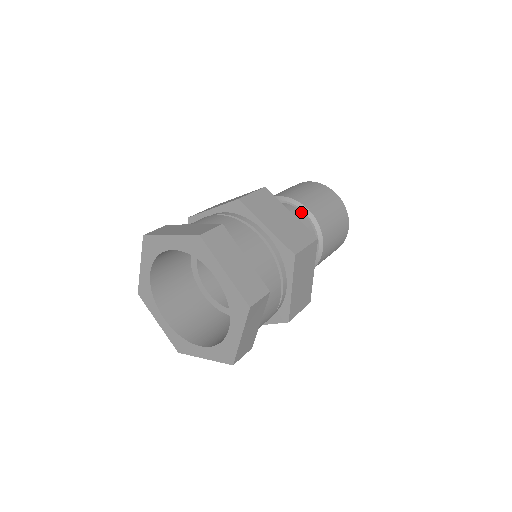
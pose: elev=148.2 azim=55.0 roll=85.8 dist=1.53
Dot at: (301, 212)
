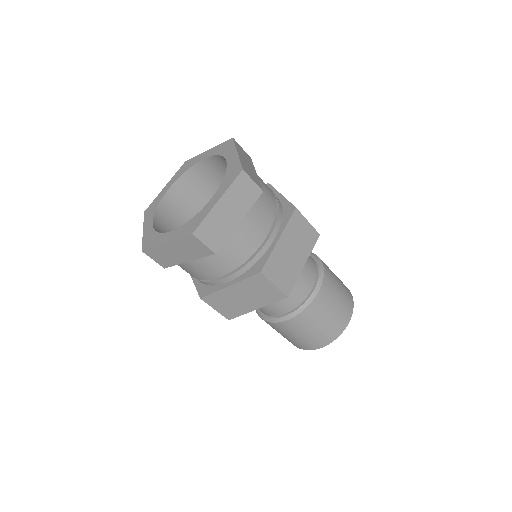
Dot at: (314, 285)
